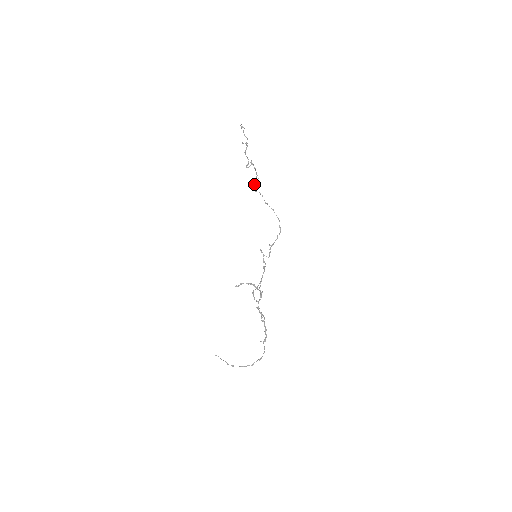
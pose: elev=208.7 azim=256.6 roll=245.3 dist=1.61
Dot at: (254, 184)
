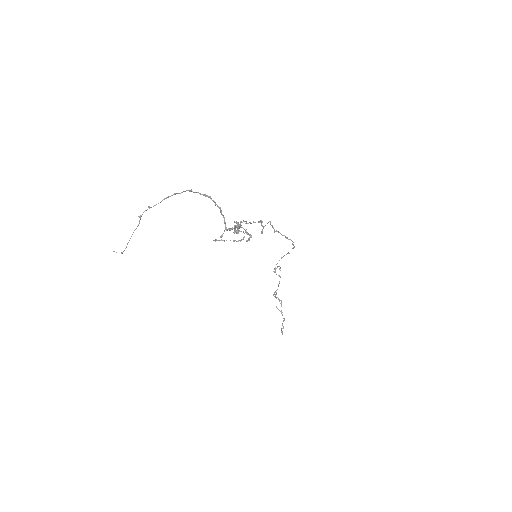
Dot at: (275, 270)
